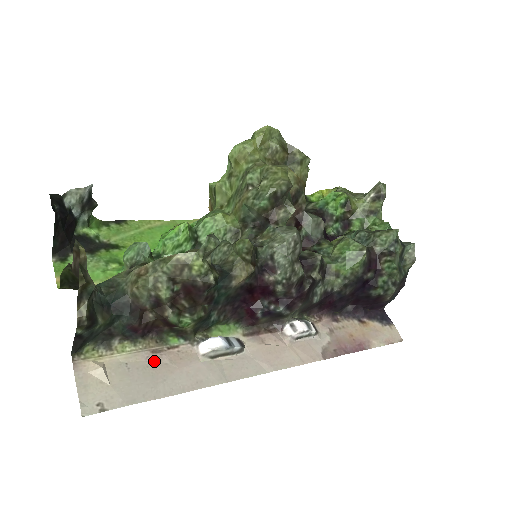
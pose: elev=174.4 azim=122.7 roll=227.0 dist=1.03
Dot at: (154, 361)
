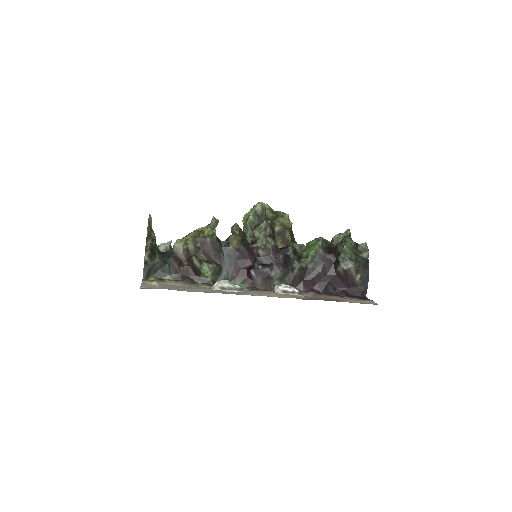
Dot at: (186, 287)
